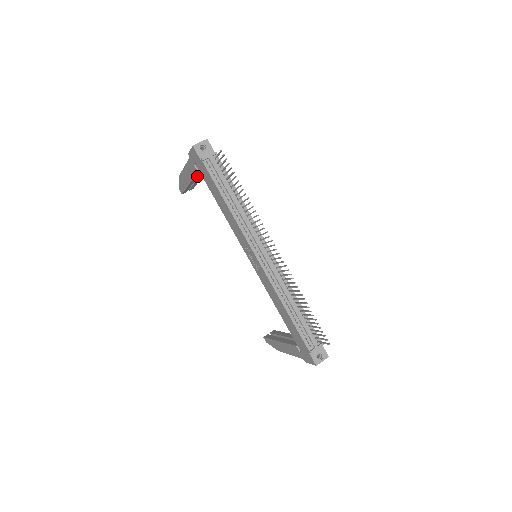
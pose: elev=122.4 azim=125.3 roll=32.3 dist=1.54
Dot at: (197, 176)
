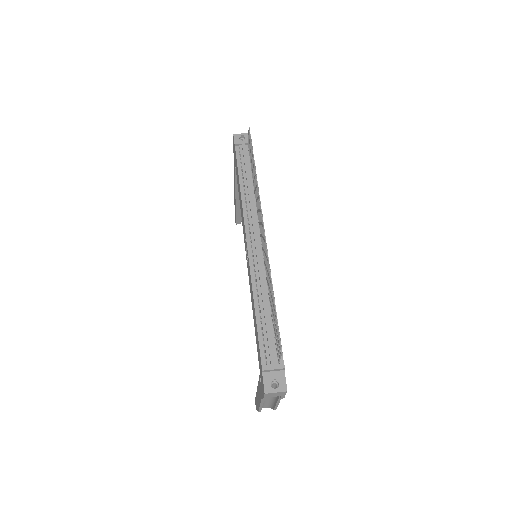
Dot at: occluded
